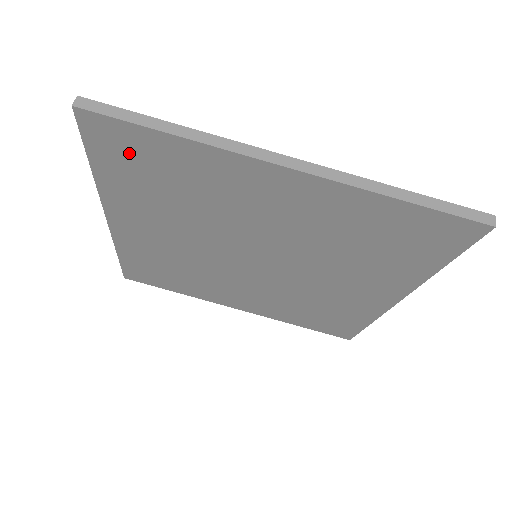
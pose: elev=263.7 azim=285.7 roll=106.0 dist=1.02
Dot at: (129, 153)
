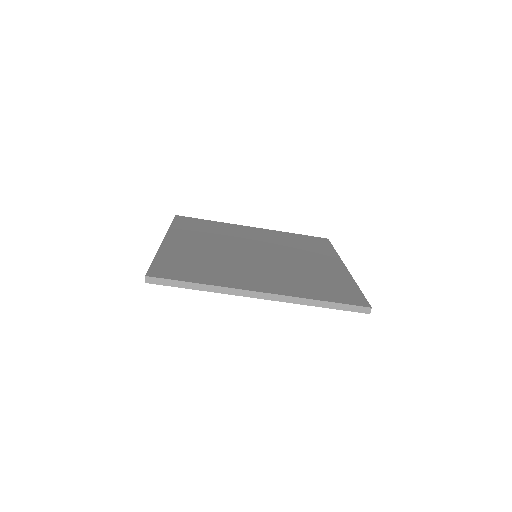
Dot at: occluded
